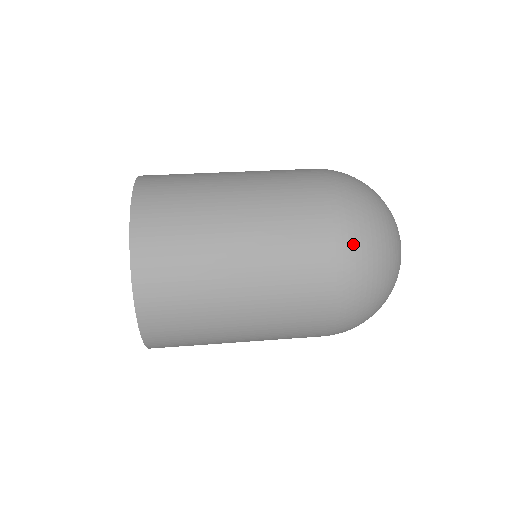
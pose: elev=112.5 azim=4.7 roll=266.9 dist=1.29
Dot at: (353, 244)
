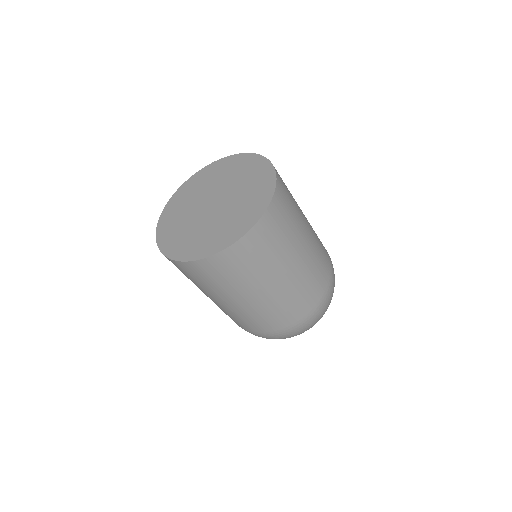
Dot at: (306, 323)
